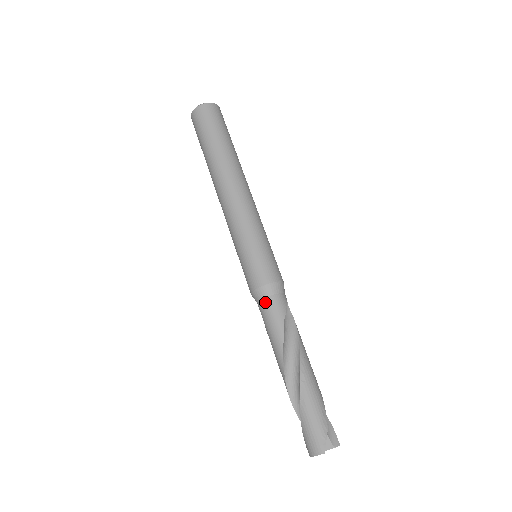
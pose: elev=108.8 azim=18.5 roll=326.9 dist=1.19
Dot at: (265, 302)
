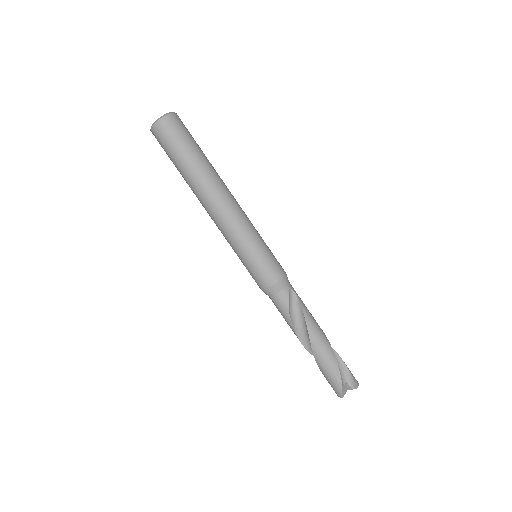
Dot at: occluded
